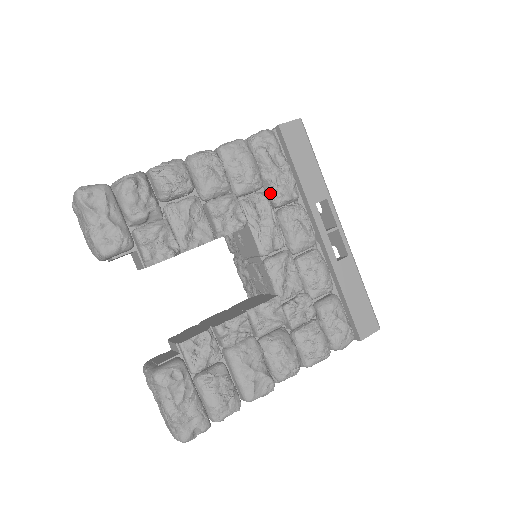
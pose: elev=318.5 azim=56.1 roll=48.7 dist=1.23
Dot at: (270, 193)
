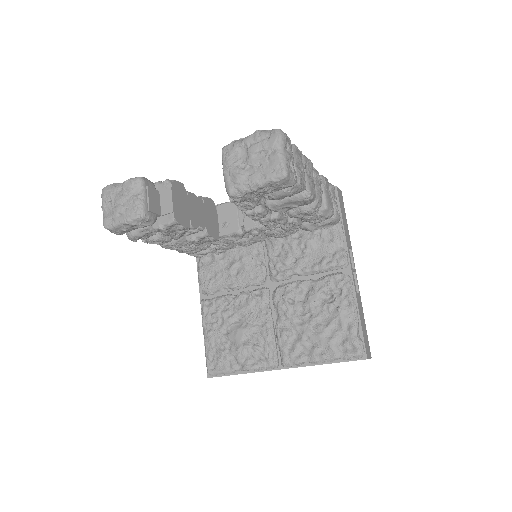
Dot at: occluded
